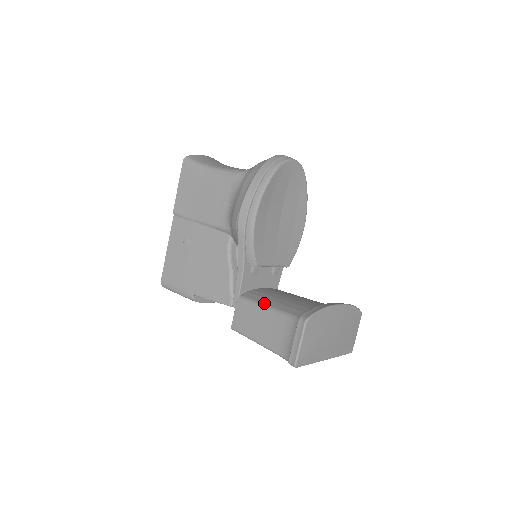
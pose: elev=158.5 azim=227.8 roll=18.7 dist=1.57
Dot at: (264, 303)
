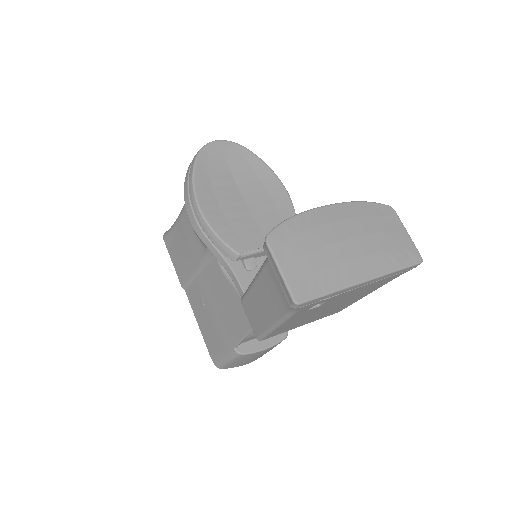
Dot at: occluded
